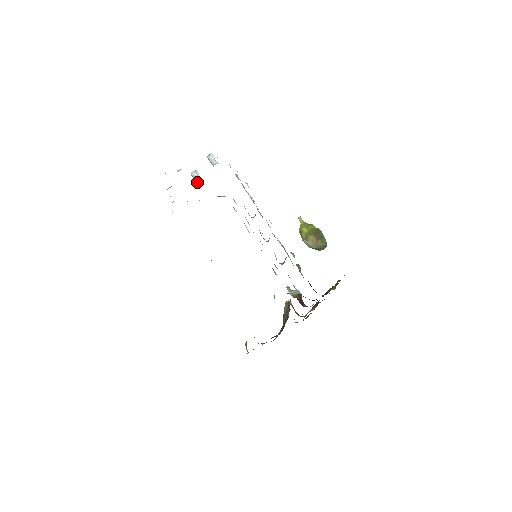
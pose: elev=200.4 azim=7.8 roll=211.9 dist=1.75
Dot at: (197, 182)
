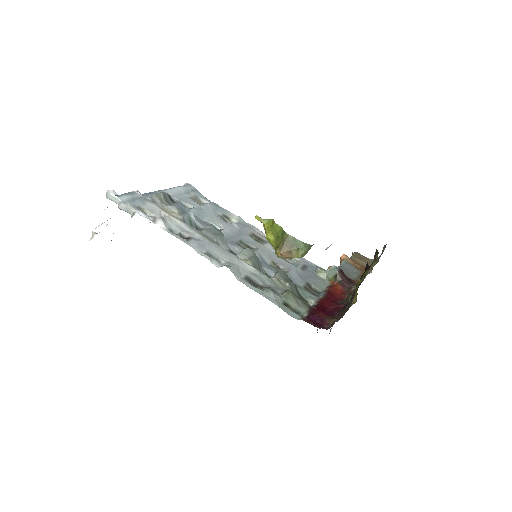
Dot at: occluded
